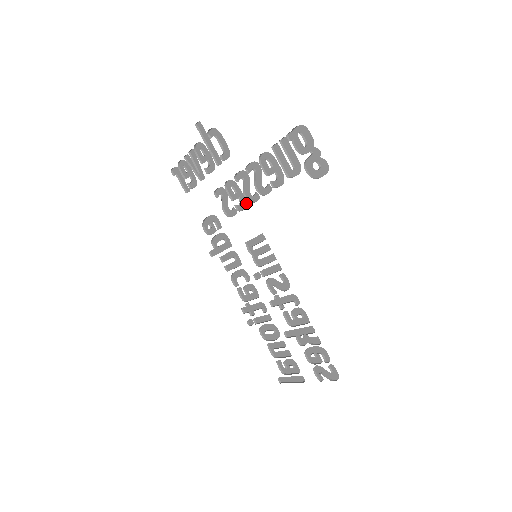
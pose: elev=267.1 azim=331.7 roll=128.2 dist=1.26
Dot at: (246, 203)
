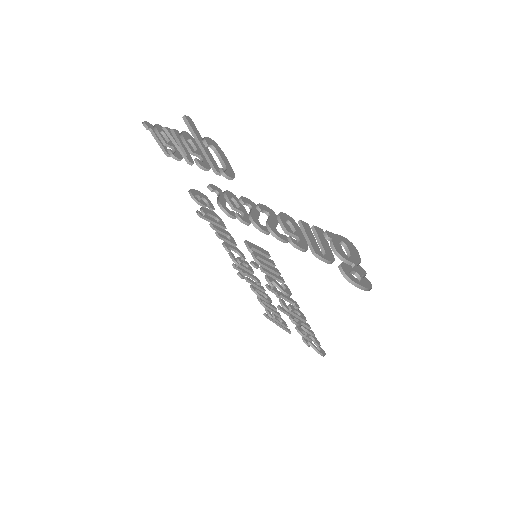
Dot at: (251, 222)
